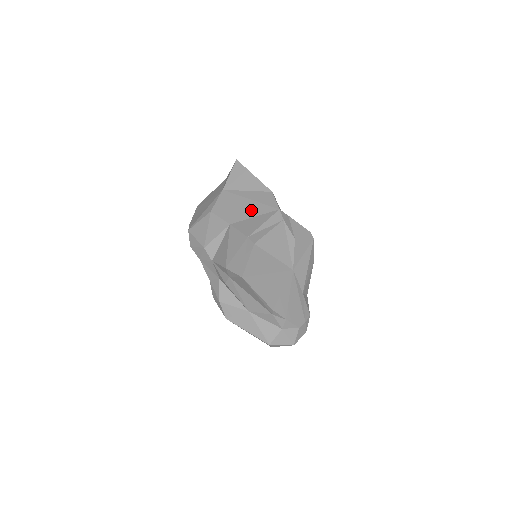
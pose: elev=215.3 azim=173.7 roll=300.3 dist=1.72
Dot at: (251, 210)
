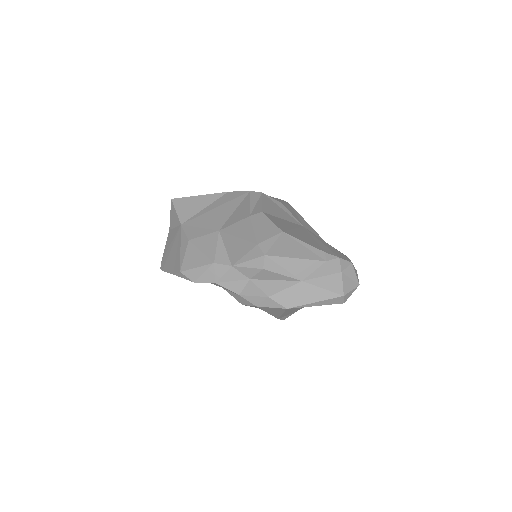
Dot at: (226, 210)
